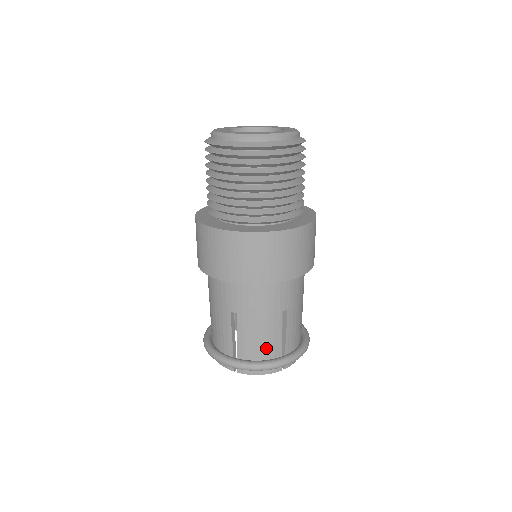
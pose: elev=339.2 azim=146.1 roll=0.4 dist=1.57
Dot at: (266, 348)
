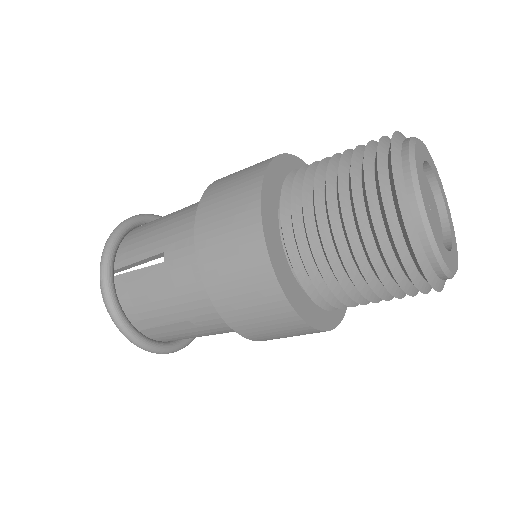
Dot at: (139, 311)
